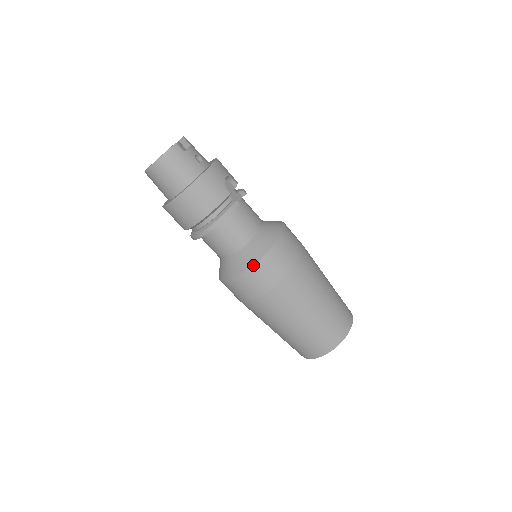
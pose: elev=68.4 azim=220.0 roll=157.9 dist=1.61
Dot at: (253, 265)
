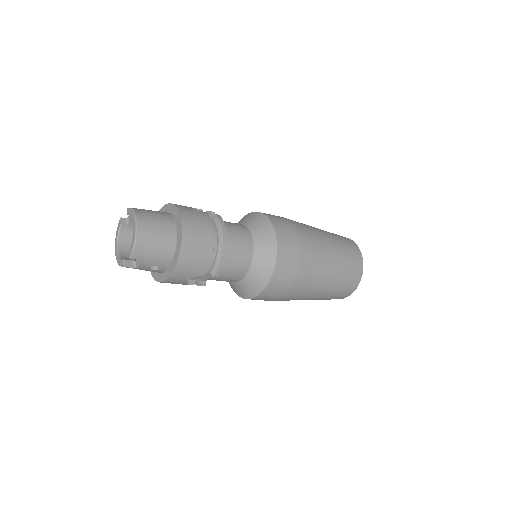
Dot at: occluded
